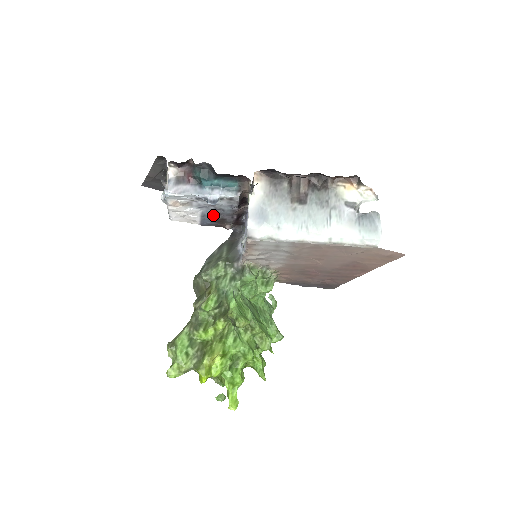
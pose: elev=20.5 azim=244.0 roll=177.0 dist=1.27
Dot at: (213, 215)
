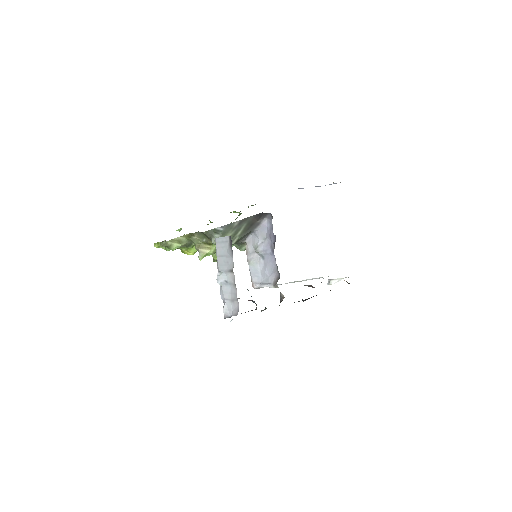
Dot at: occluded
